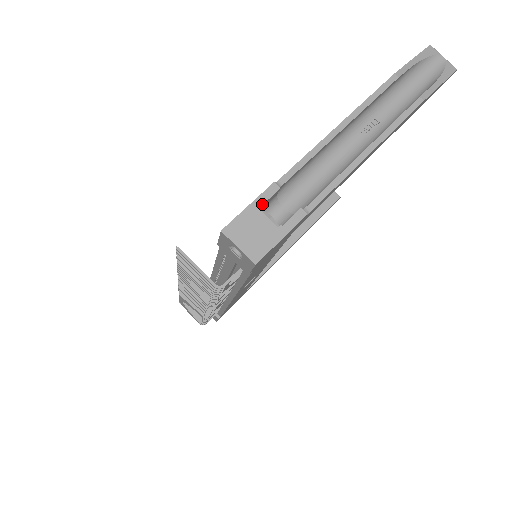
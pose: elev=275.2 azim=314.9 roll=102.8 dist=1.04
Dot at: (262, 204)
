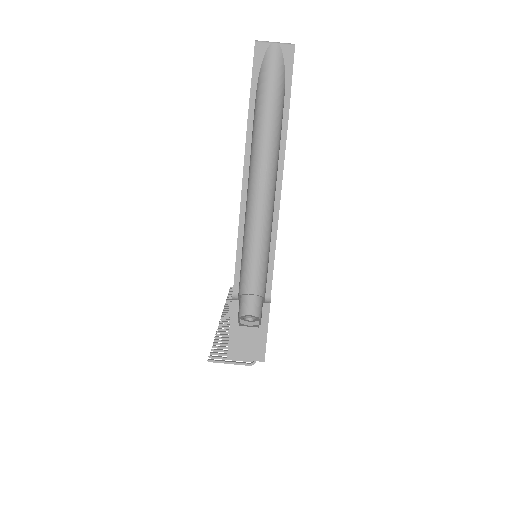
Dot at: (237, 321)
